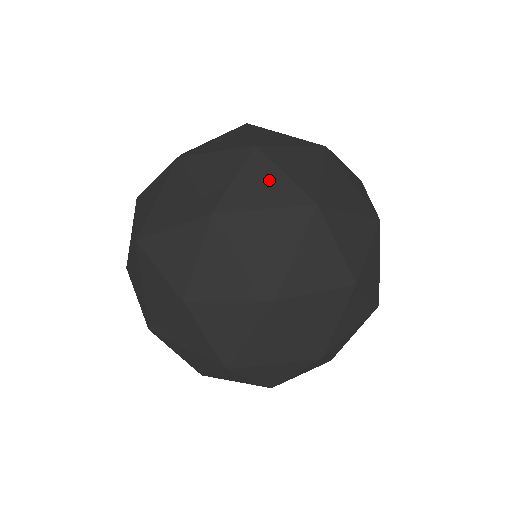
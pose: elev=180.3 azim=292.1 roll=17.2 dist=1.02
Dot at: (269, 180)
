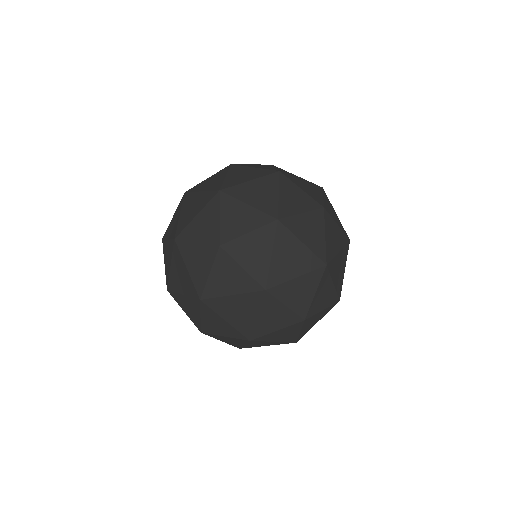
Dot at: (316, 231)
